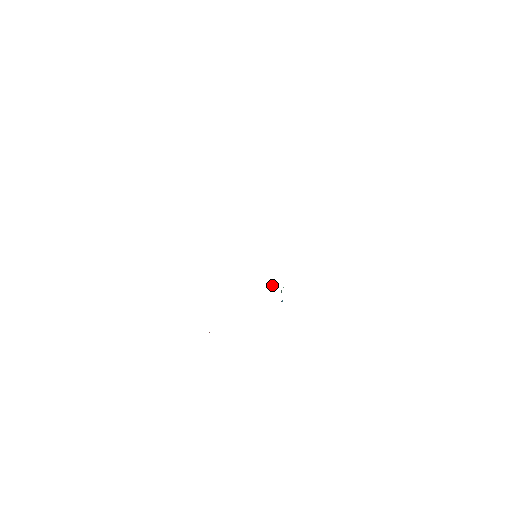
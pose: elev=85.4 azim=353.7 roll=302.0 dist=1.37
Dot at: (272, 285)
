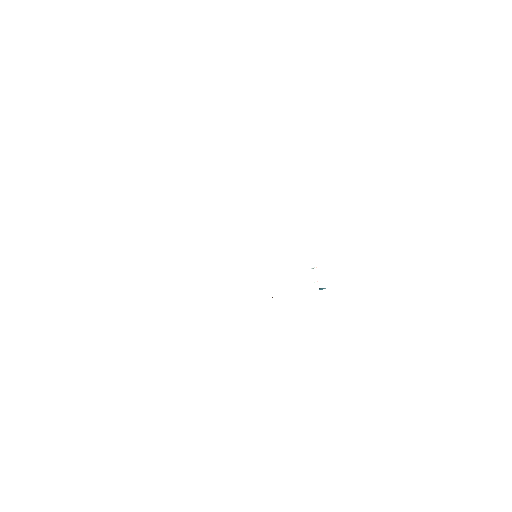
Dot at: occluded
